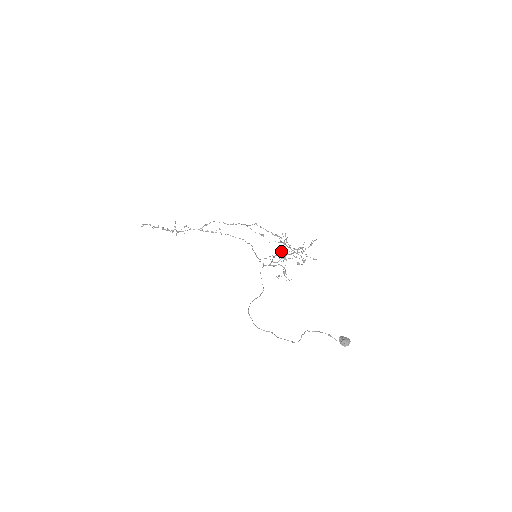
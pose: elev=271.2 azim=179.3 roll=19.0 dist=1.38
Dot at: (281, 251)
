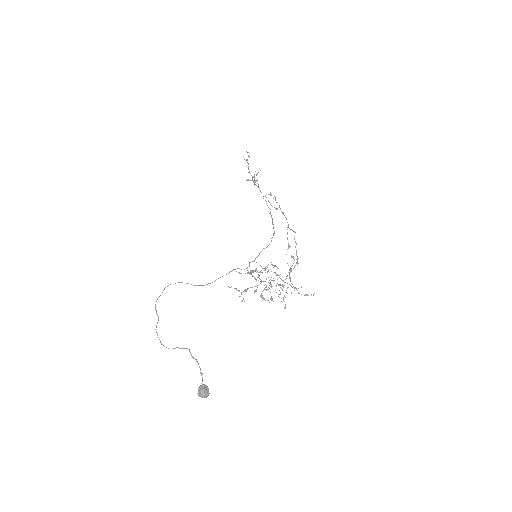
Dot at: (255, 271)
